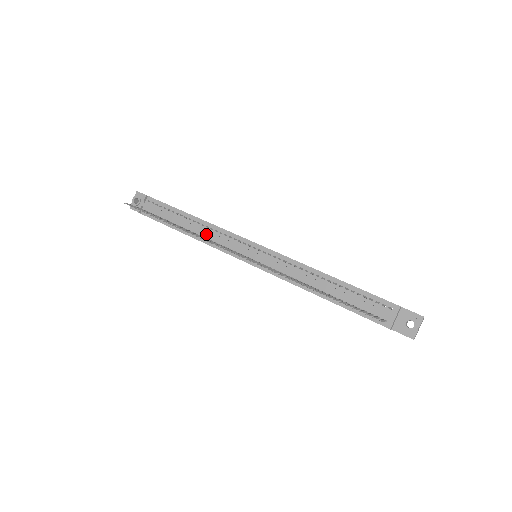
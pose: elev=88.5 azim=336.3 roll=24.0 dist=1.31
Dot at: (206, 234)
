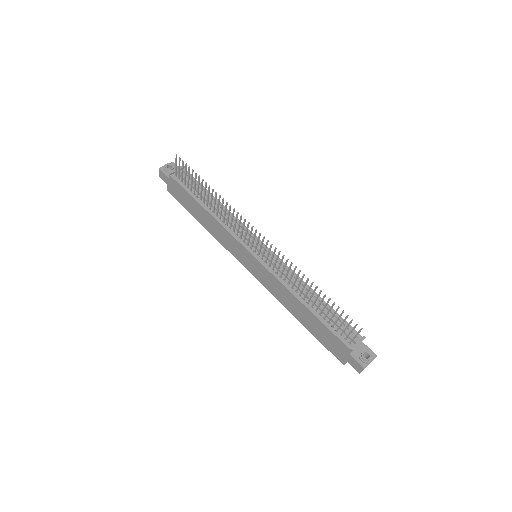
Dot at: (226, 217)
